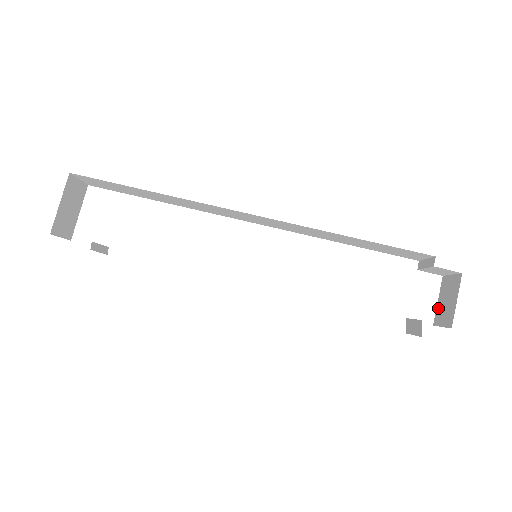
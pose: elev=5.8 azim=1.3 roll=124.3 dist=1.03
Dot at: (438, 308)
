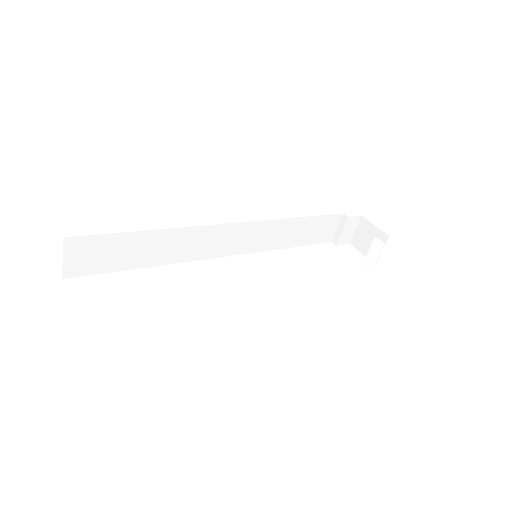
Dot at: occluded
